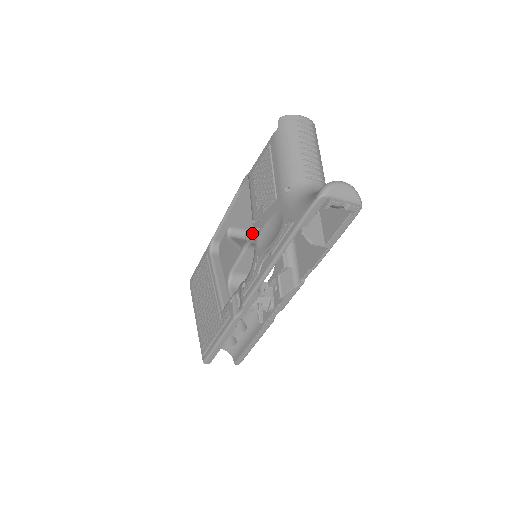
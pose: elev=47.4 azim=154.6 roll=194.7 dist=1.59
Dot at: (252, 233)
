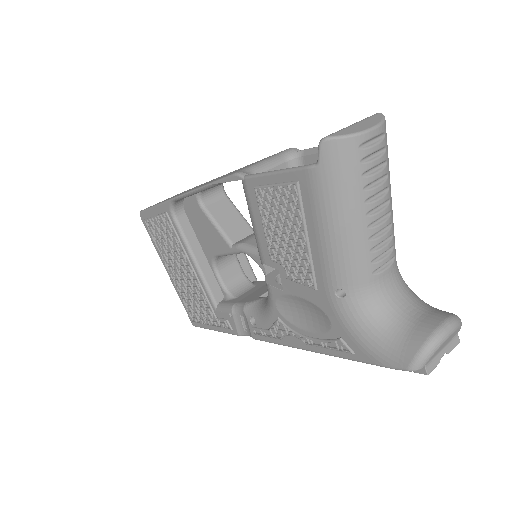
Dot at: occluded
